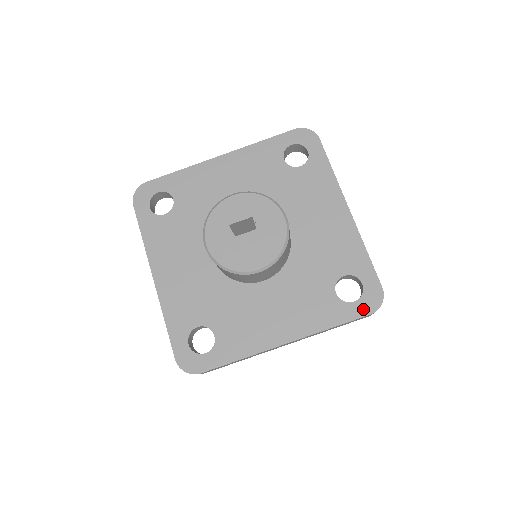
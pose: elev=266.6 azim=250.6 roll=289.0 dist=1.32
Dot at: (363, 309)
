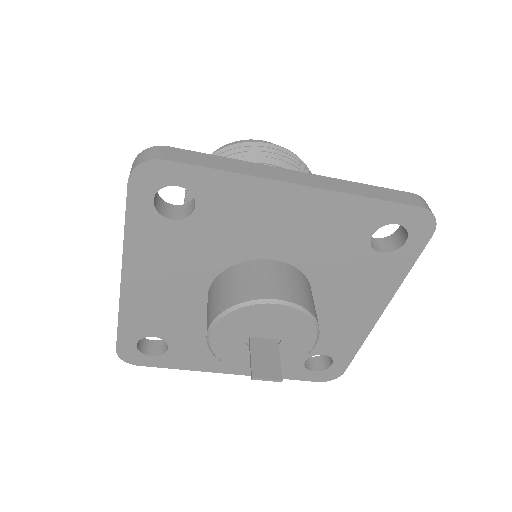
Dot at: (316, 378)
